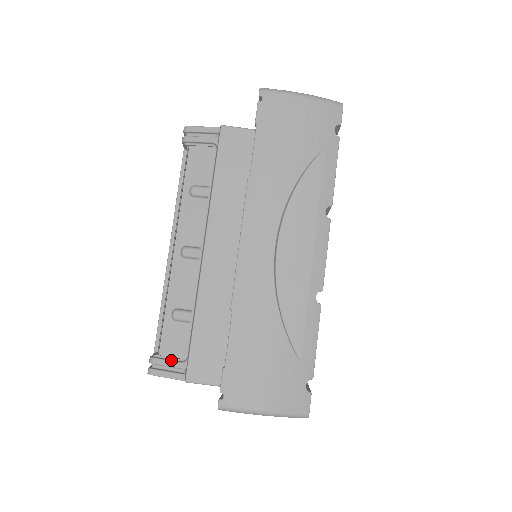
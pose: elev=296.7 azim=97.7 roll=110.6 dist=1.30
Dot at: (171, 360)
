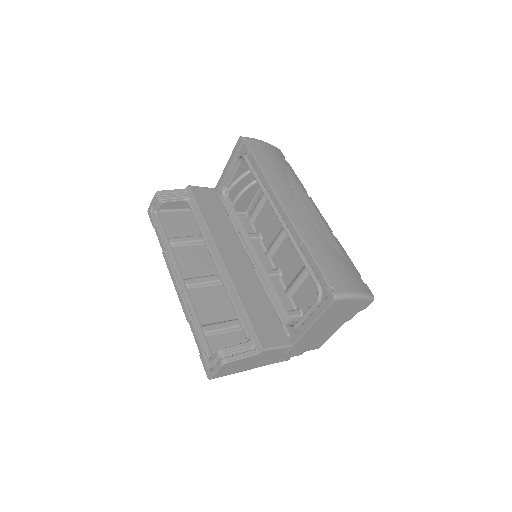
Dot at: (238, 344)
